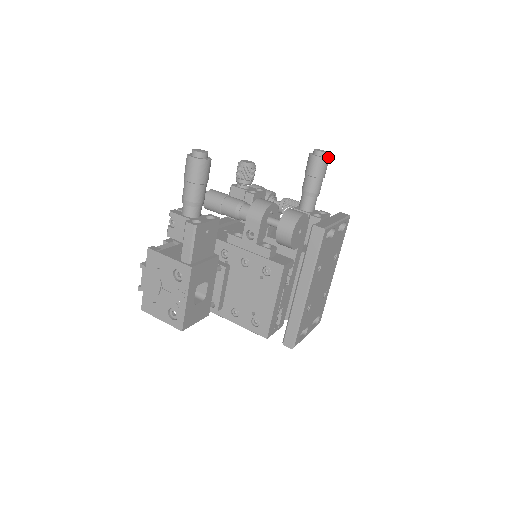
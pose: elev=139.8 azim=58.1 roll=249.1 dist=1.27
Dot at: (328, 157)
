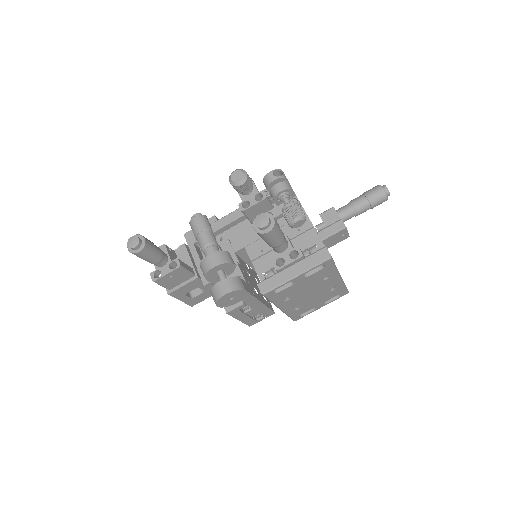
Dot at: (269, 229)
